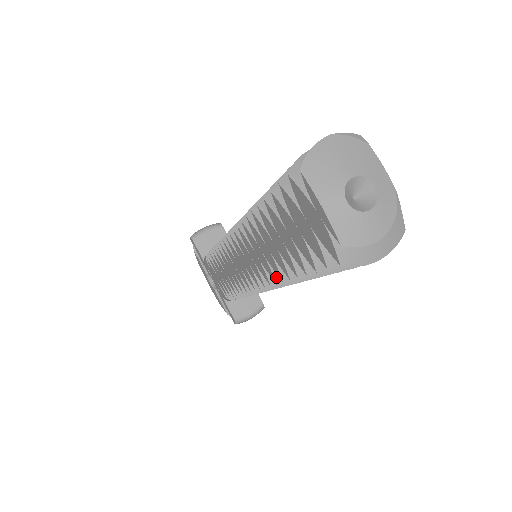
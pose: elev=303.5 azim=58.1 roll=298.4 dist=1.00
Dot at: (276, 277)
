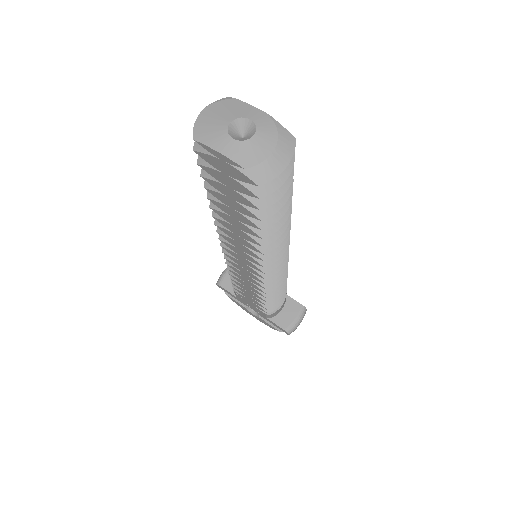
Dot at: (259, 249)
